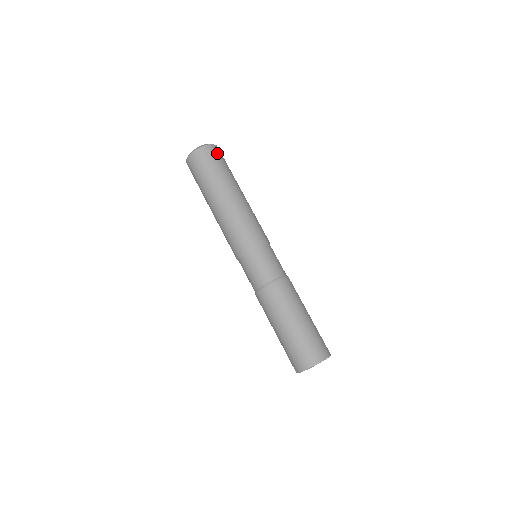
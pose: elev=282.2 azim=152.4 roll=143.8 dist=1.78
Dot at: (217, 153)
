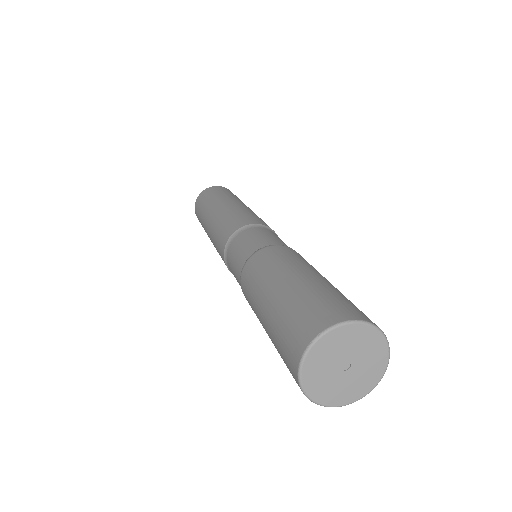
Dot at: (228, 190)
